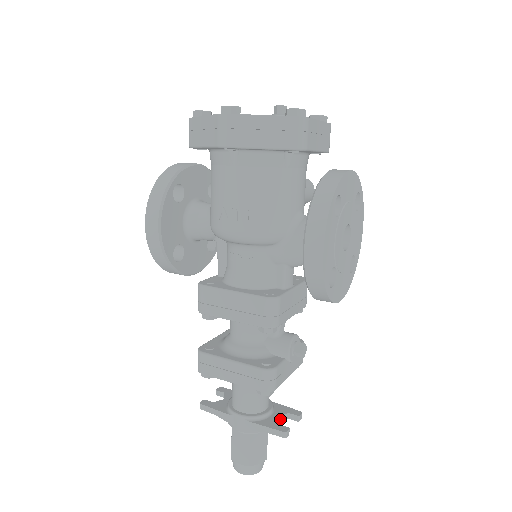
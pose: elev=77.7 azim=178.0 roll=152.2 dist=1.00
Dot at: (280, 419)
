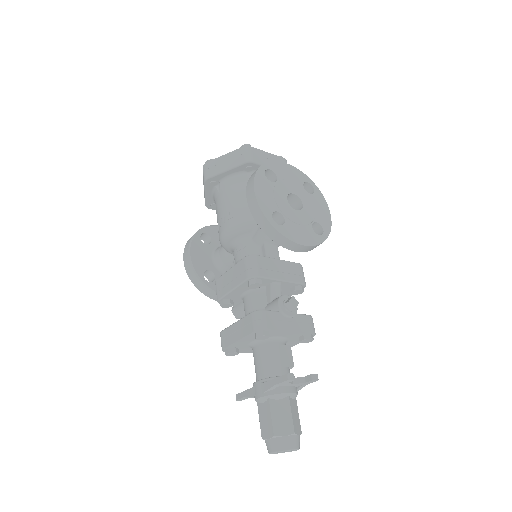
Dot at: (295, 381)
